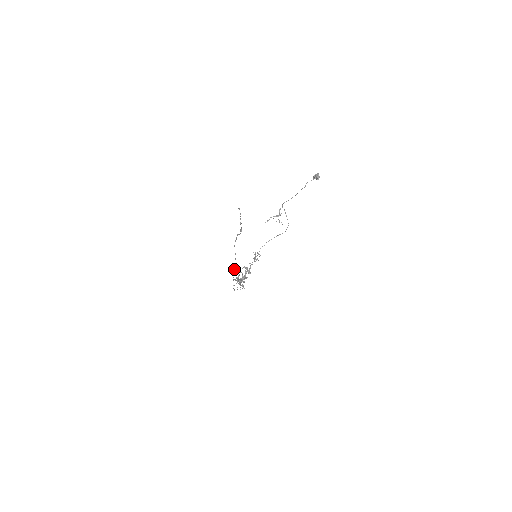
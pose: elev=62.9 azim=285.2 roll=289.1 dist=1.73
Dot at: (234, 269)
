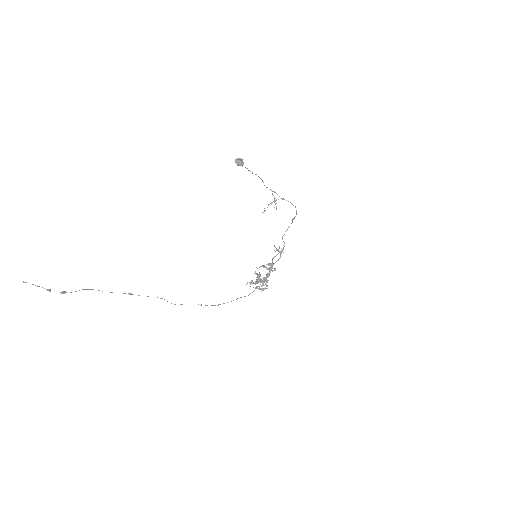
Dot at: (164, 299)
